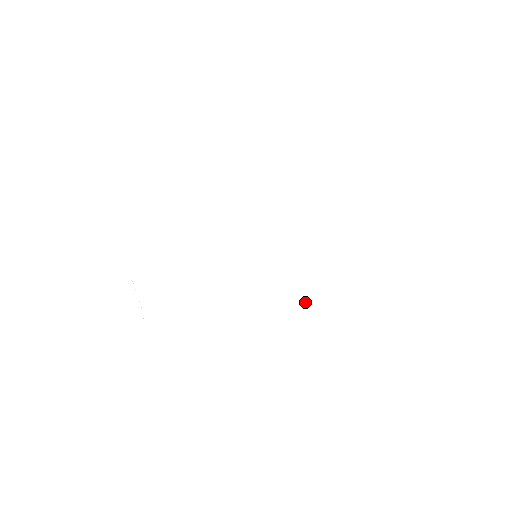
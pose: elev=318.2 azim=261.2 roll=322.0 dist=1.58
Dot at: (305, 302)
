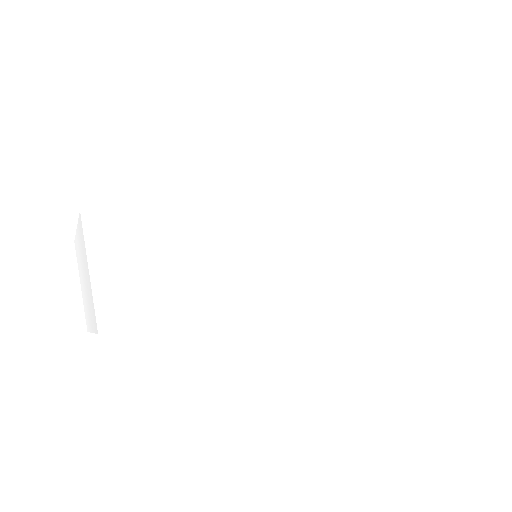
Dot at: occluded
